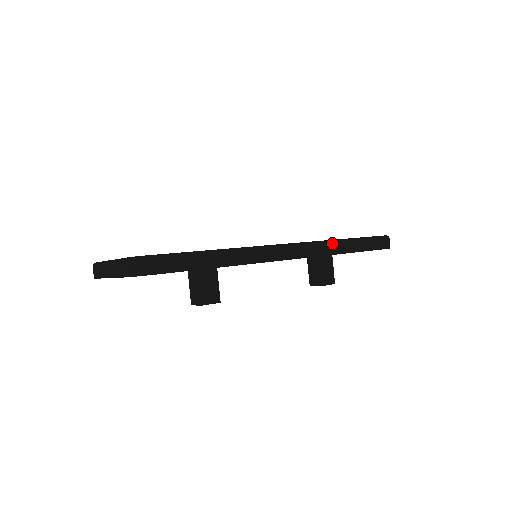
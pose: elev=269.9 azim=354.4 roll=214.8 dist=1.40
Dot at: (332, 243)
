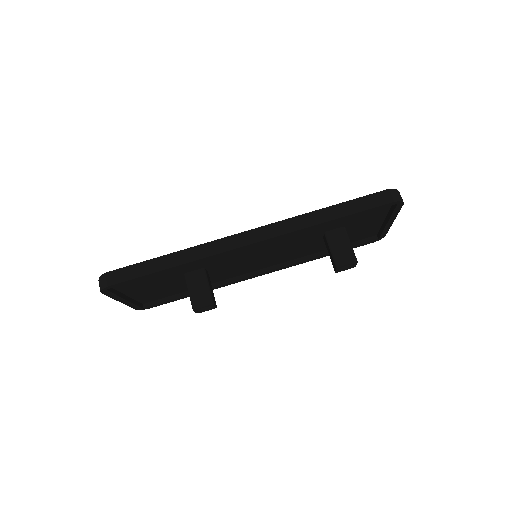
Dot at: (301, 217)
